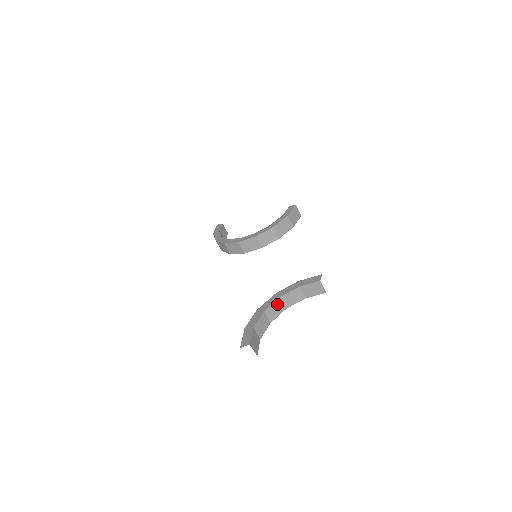
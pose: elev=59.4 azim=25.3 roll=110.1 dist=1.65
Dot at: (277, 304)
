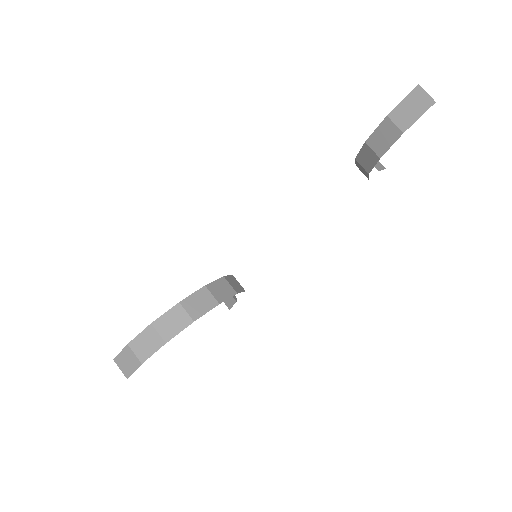
Dot at: occluded
